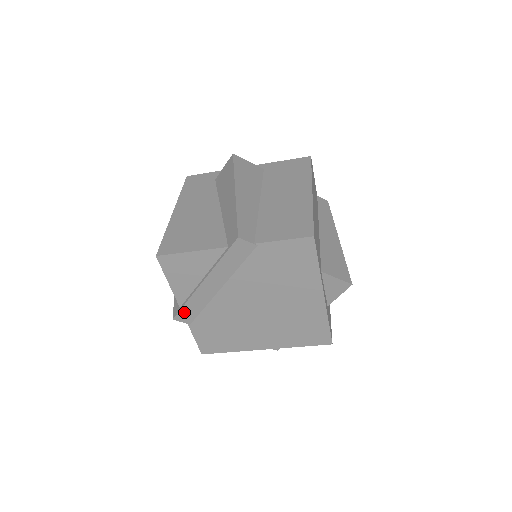
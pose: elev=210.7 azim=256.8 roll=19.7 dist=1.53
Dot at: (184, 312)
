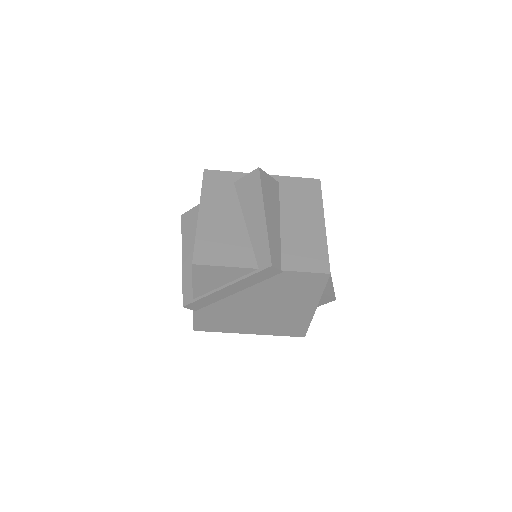
Dot at: (196, 303)
